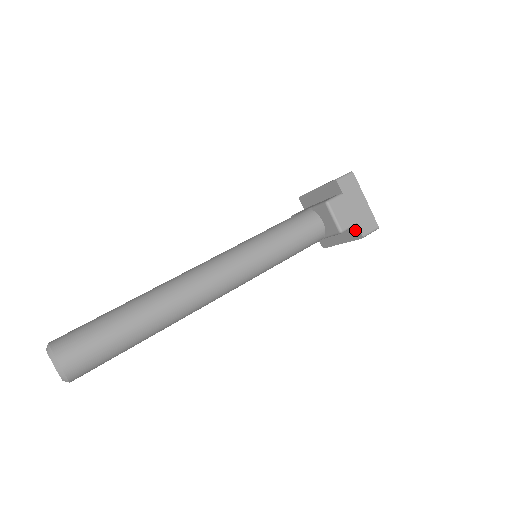
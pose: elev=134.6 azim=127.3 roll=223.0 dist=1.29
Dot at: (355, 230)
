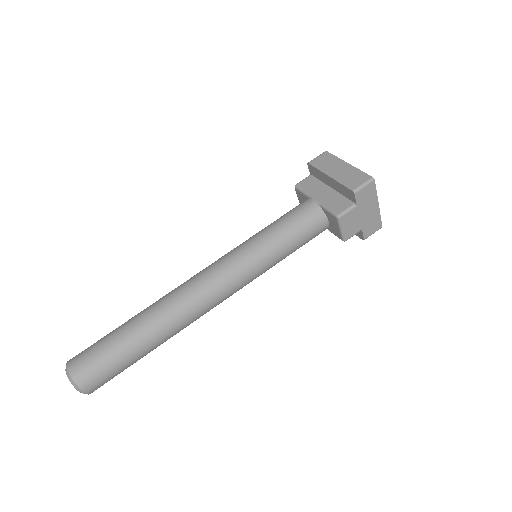
Dot at: occluded
